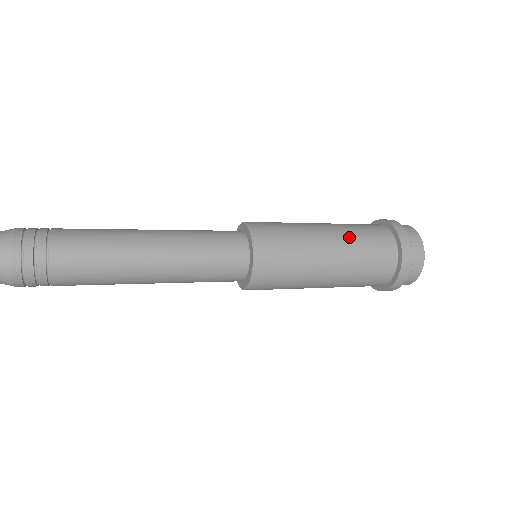
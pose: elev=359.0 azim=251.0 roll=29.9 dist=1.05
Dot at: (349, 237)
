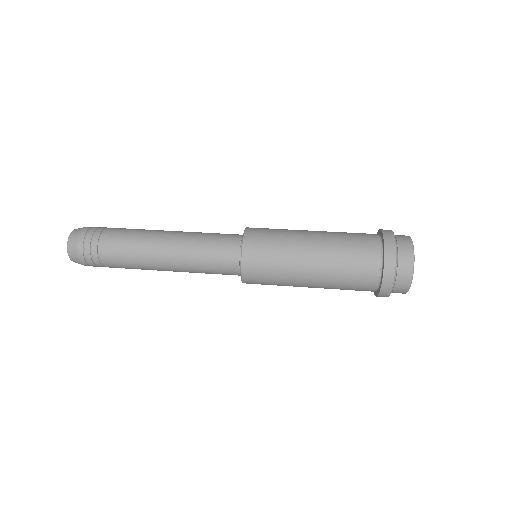
Dot at: (332, 268)
